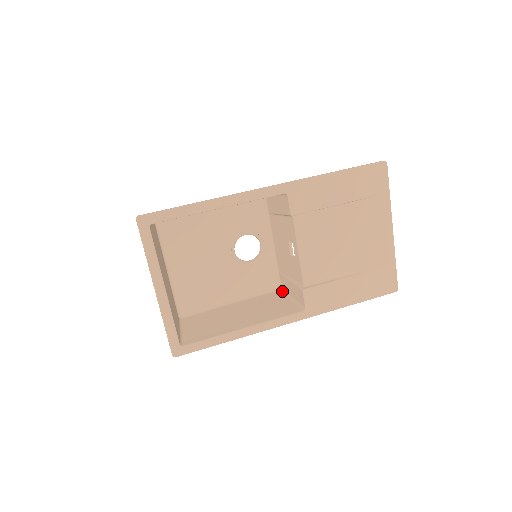
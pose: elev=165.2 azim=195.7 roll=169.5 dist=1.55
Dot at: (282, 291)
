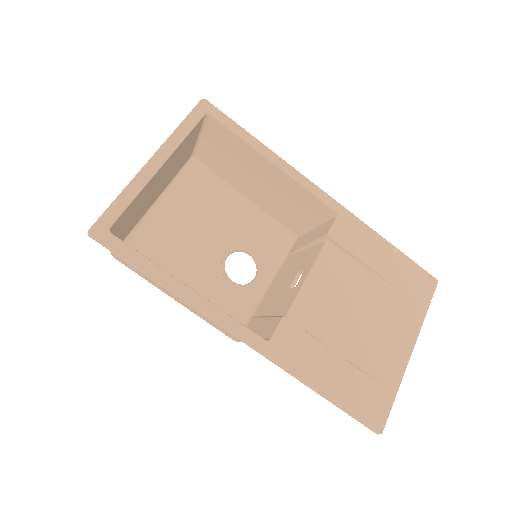
Dot at: occluded
